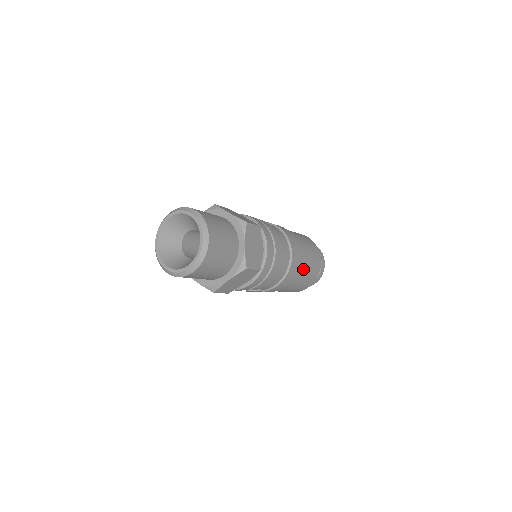
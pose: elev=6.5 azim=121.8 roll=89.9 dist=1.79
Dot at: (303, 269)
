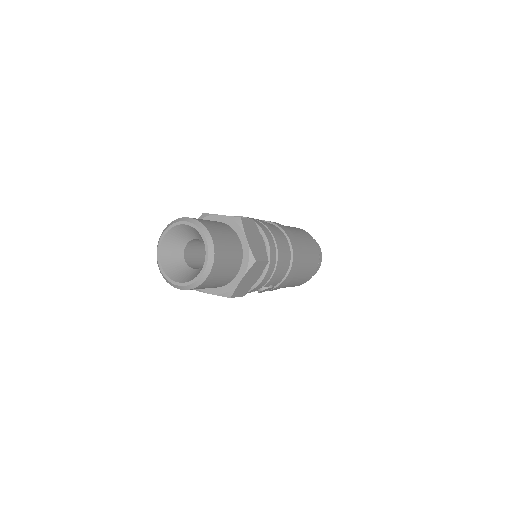
Dot at: (304, 255)
